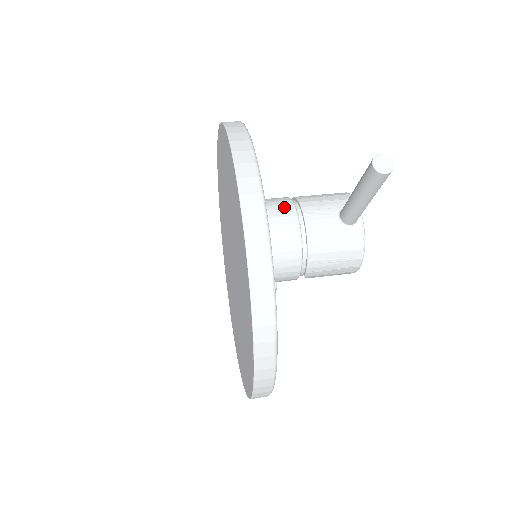
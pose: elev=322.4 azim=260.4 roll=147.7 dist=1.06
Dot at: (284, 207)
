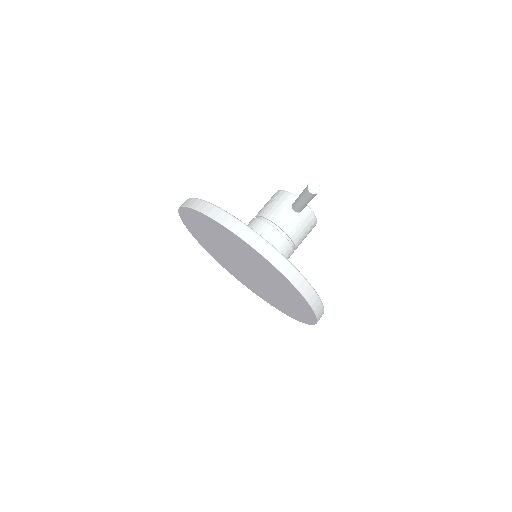
Dot at: (264, 228)
